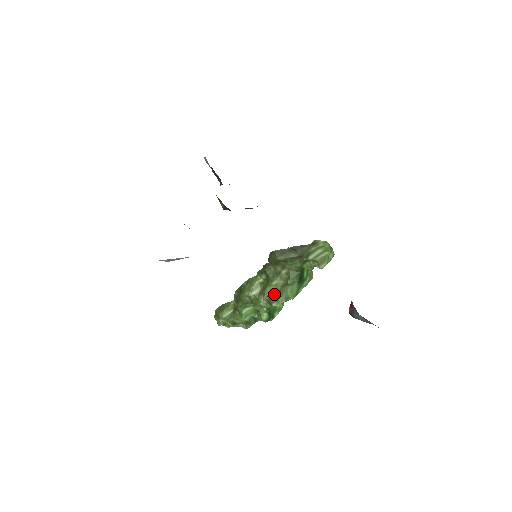
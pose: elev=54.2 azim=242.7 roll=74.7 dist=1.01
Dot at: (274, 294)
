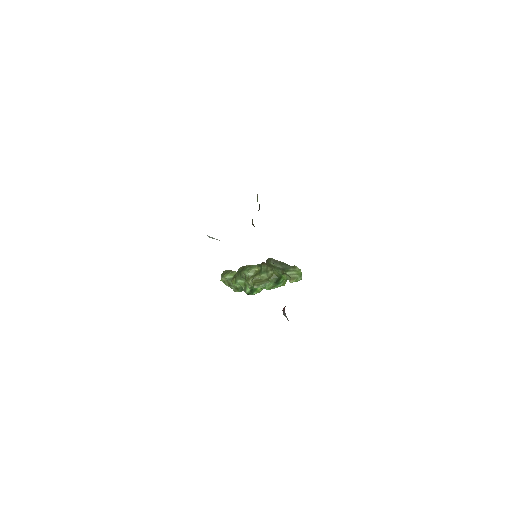
Dot at: (259, 281)
